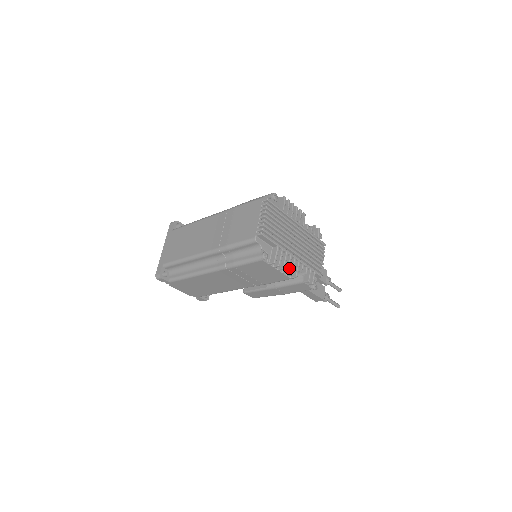
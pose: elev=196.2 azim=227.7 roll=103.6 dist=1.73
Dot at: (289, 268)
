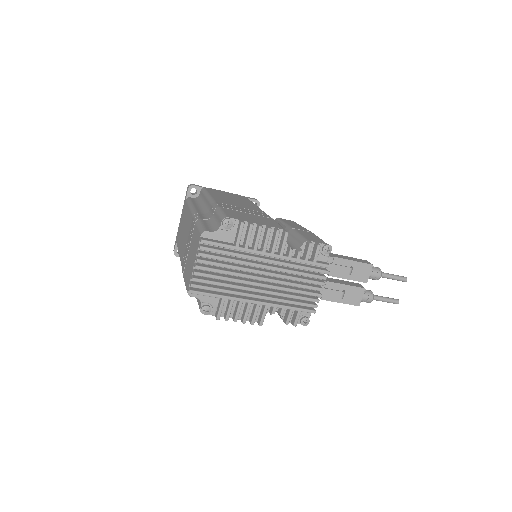
Dot at: (245, 319)
